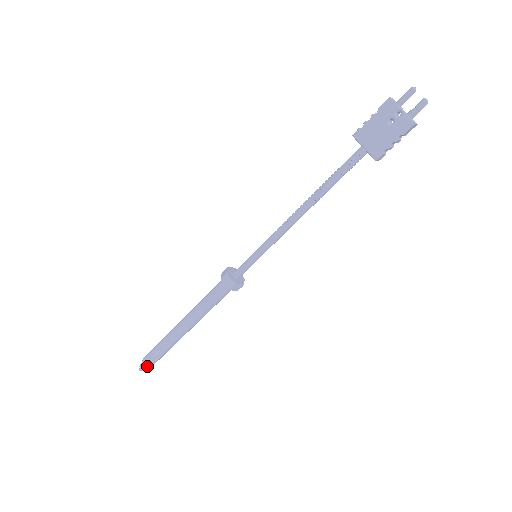
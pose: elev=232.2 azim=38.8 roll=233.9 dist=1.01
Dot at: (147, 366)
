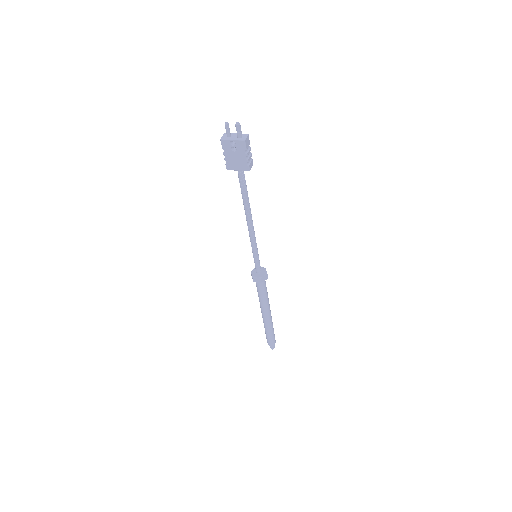
Dot at: (273, 345)
